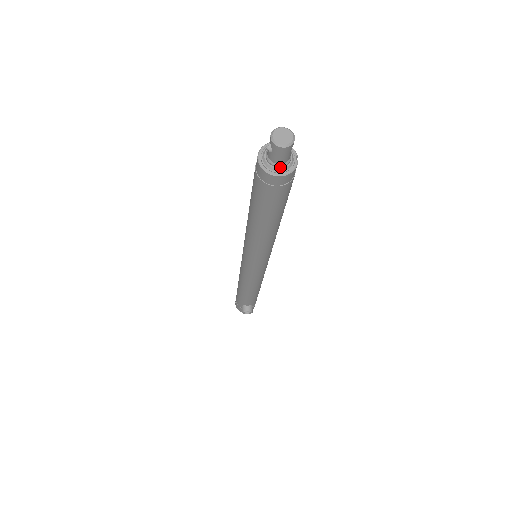
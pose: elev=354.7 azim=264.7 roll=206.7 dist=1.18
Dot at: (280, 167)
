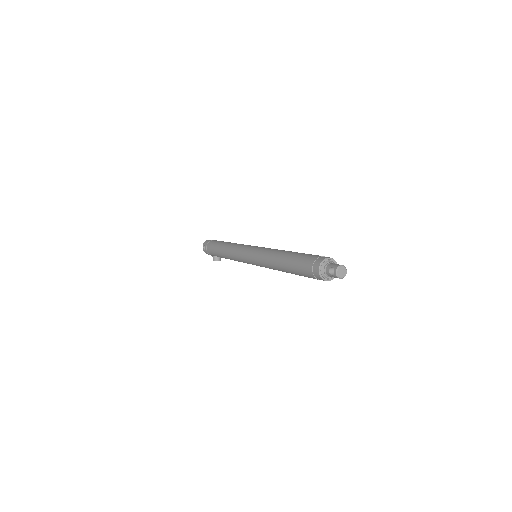
Dot at: (330, 277)
